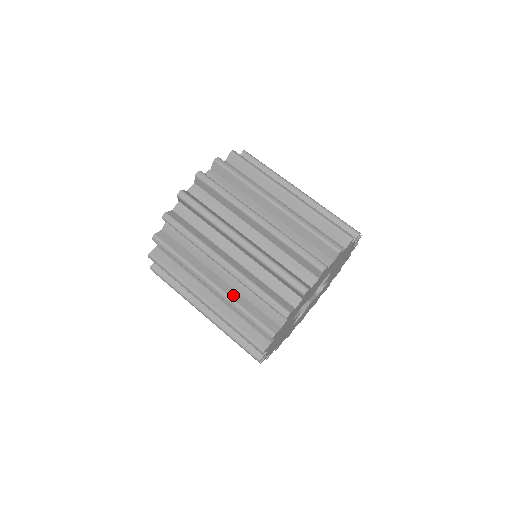
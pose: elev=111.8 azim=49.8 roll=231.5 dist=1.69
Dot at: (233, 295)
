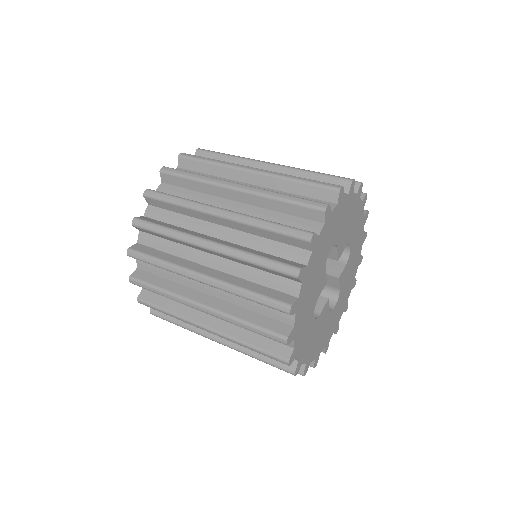
Dot at: (231, 332)
